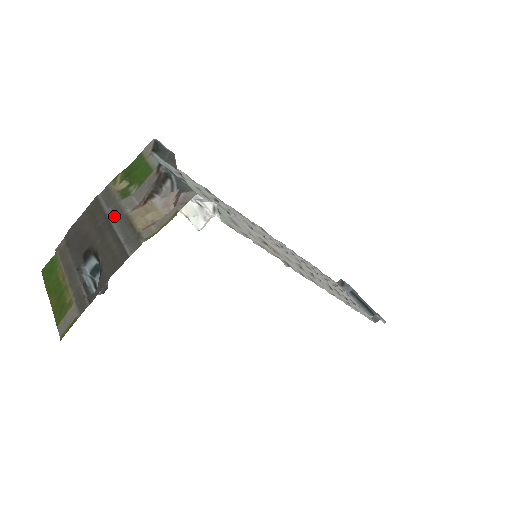
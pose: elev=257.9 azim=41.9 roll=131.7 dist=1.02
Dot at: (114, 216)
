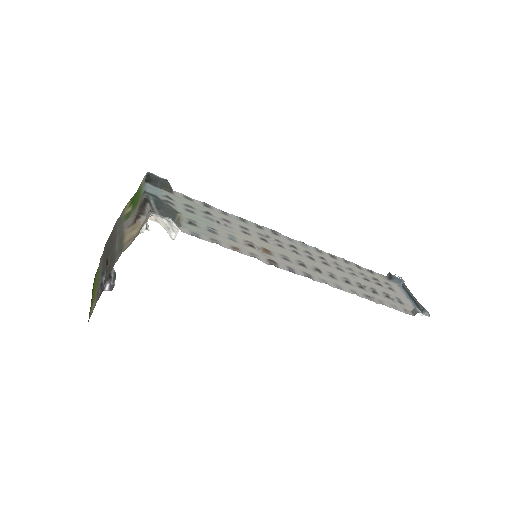
Dot at: (119, 234)
